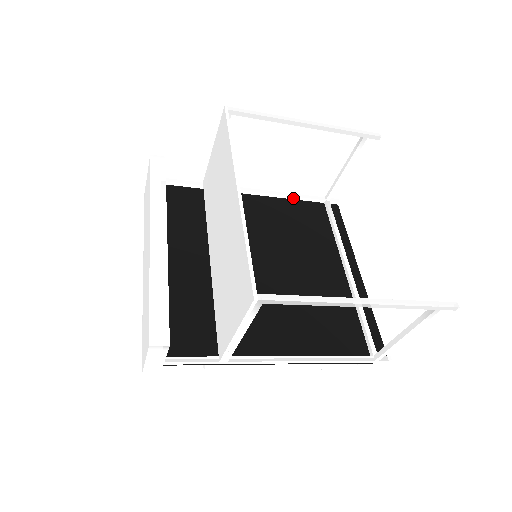
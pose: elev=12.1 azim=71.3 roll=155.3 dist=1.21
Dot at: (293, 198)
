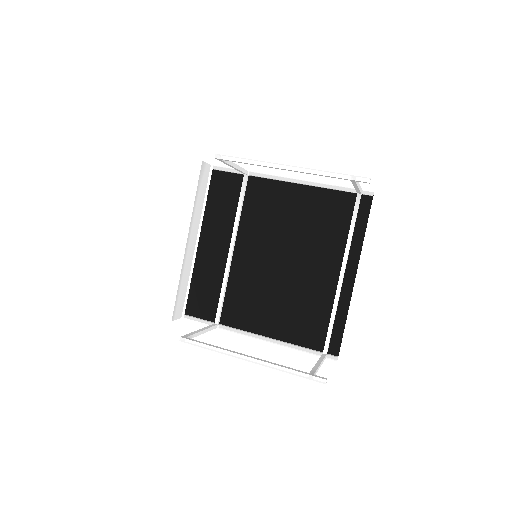
Dot at: (324, 187)
